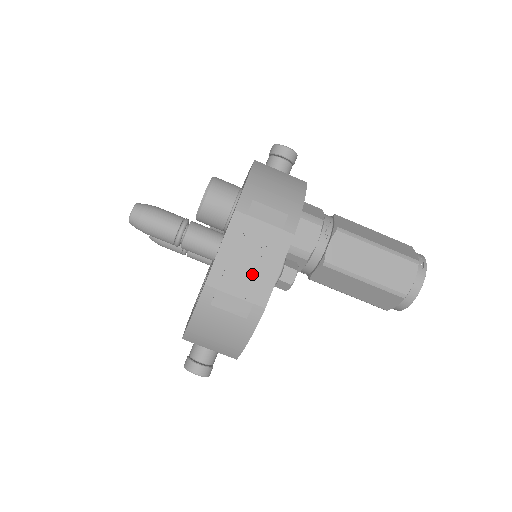
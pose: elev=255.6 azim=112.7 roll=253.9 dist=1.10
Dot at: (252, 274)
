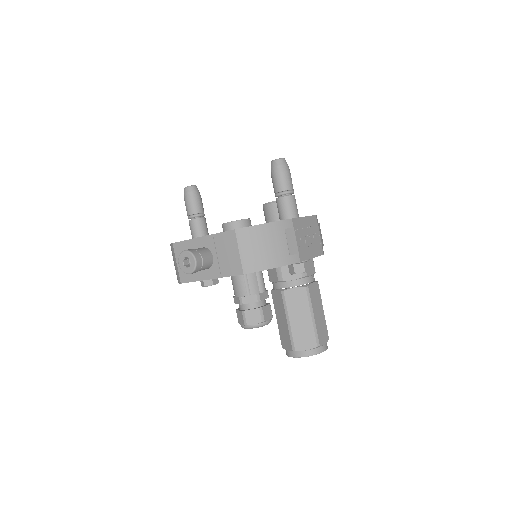
Dot at: (306, 243)
